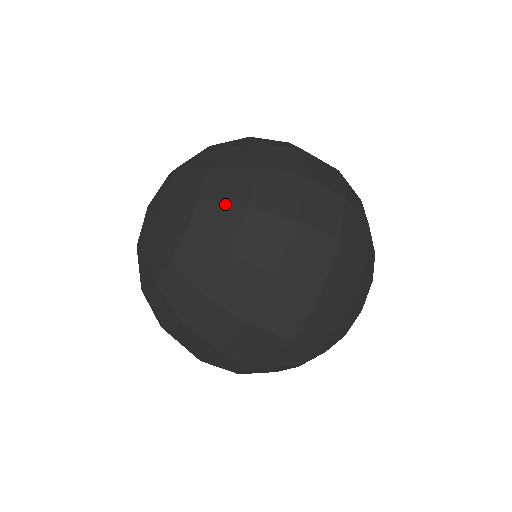
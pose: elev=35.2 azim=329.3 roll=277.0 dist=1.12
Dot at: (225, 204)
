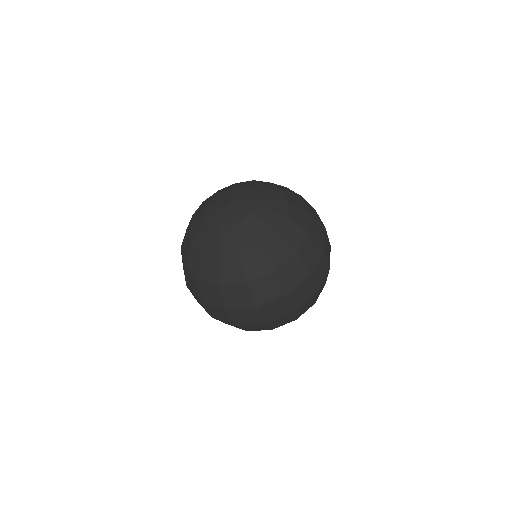
Dot at: (298, 226)
